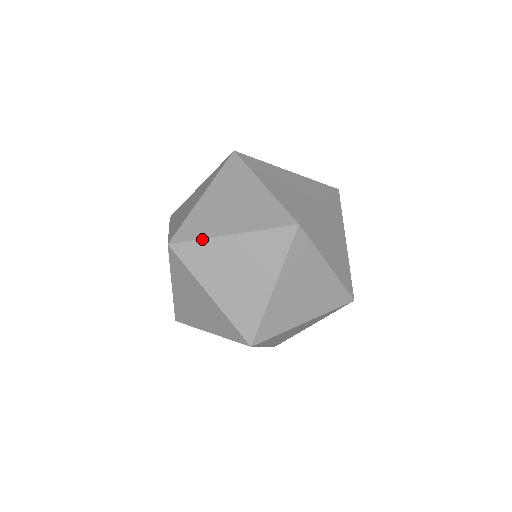
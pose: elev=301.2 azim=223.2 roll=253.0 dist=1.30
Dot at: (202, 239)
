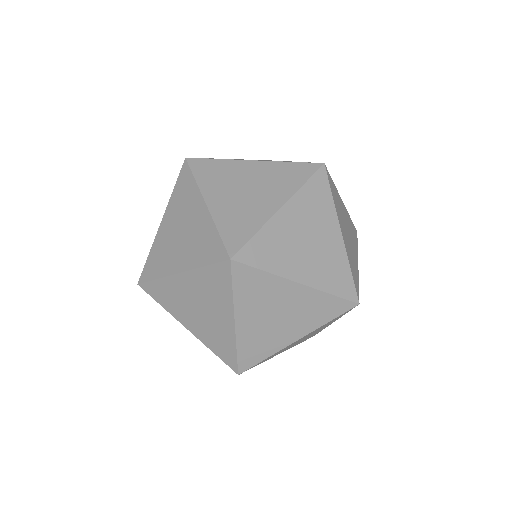
Dot at: (159, 279)
